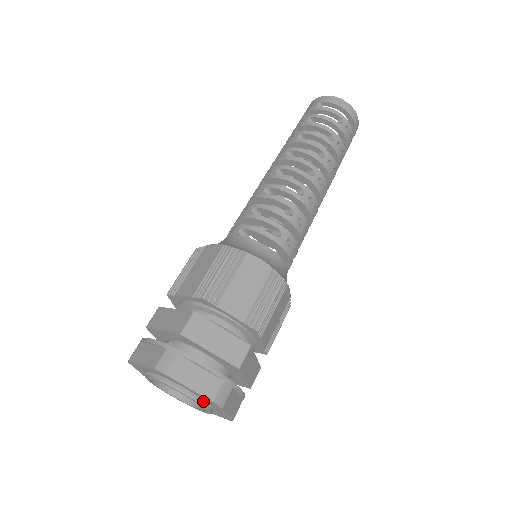
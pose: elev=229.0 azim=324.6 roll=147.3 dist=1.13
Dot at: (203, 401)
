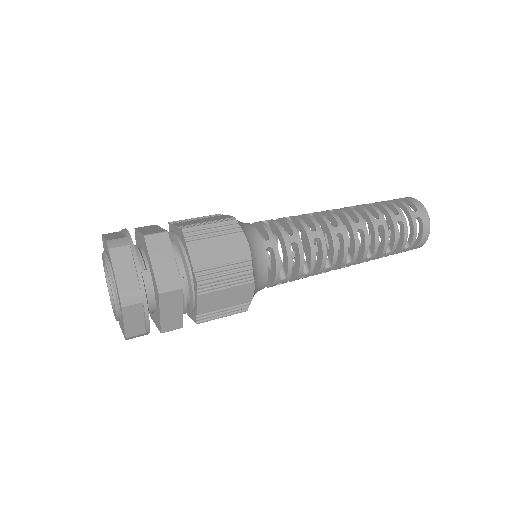
Dot at: (120, 320)
